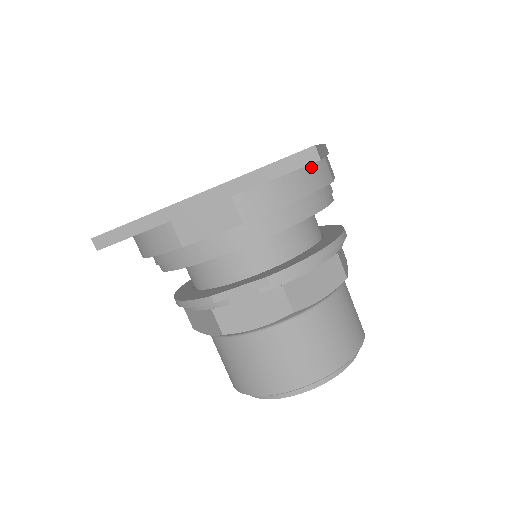
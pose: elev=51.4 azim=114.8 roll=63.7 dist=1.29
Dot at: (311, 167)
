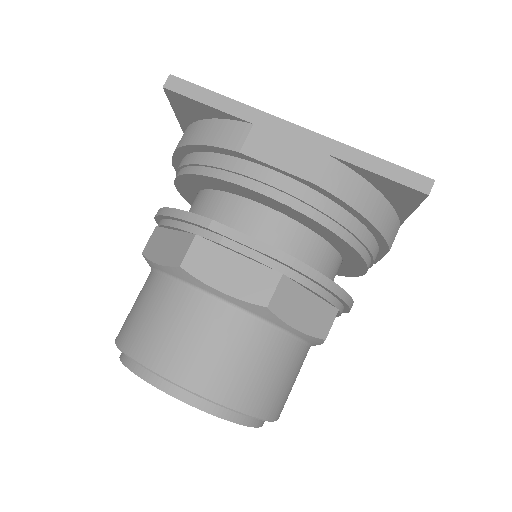
Dot at: (393, 213)
